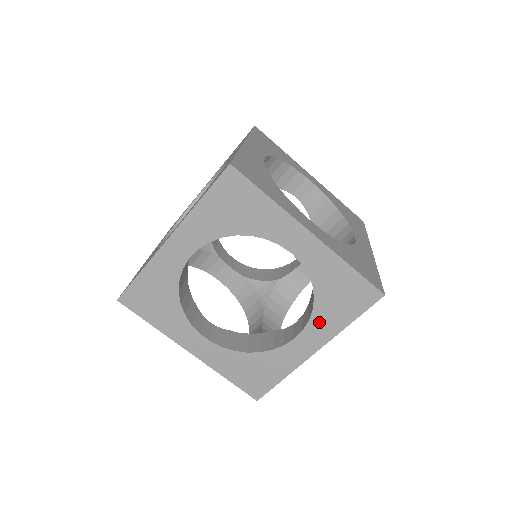
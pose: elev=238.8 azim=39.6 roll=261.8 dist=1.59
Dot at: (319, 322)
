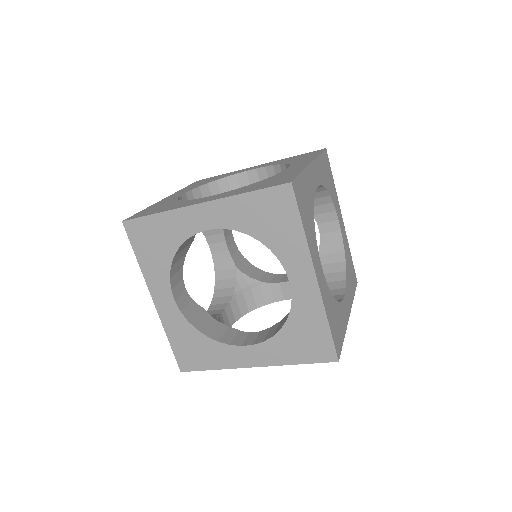
Dot at: (286, 253)
